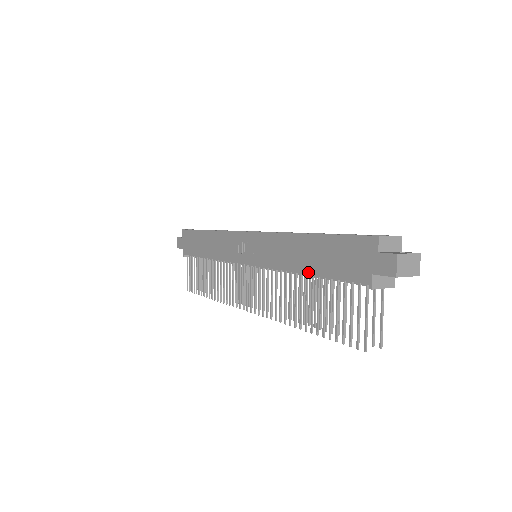
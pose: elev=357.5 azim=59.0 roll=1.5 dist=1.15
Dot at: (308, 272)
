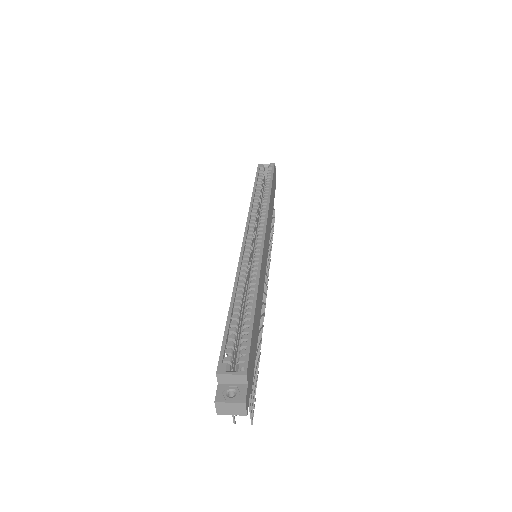
Dot at: occluded
